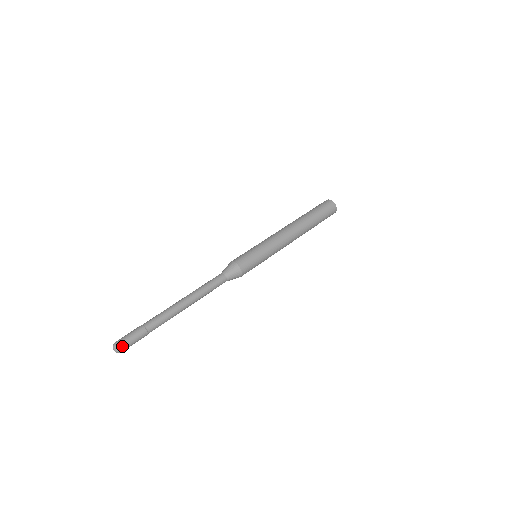
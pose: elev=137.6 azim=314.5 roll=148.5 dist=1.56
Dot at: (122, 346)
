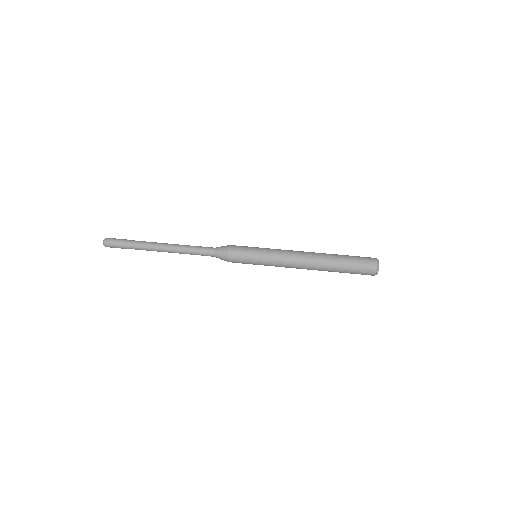
Dot at: (107, 246)
